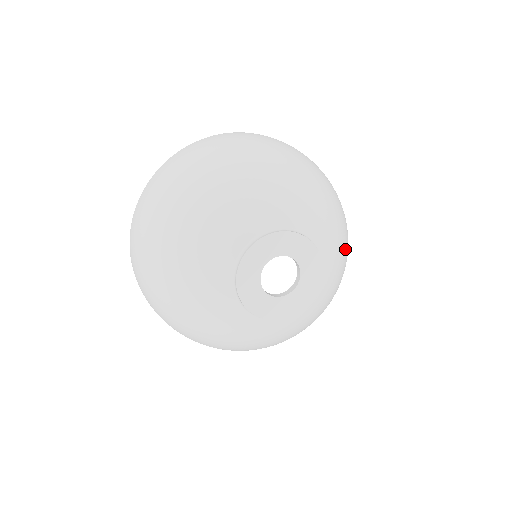
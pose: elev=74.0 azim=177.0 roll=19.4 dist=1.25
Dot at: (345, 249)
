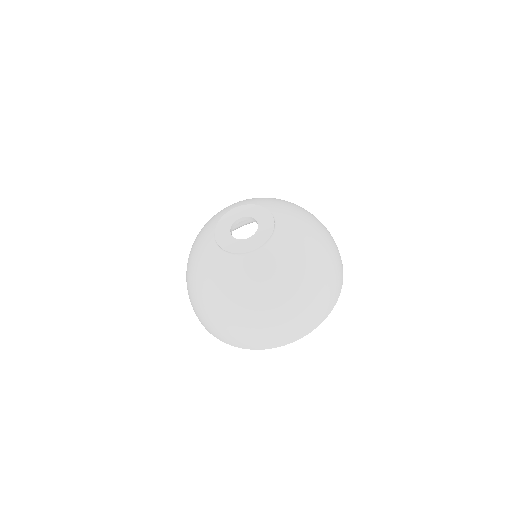
Dot at: (312, 245)
